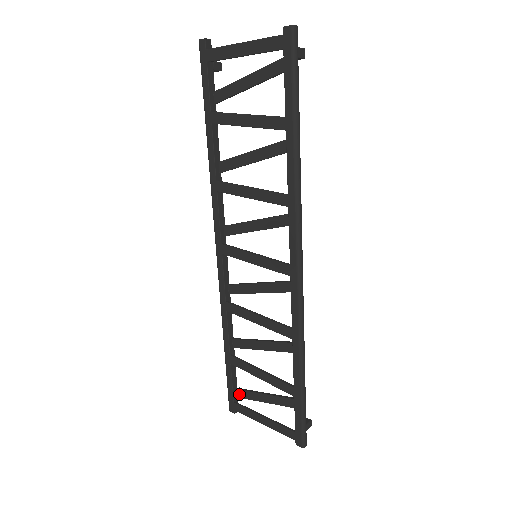
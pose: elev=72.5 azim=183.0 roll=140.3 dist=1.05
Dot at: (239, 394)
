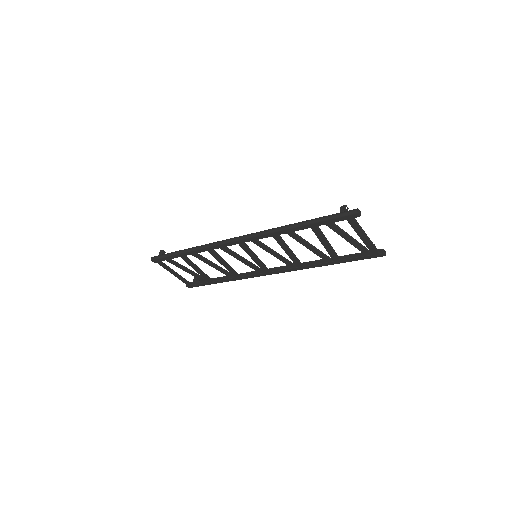
Dot at: (167, 260)
